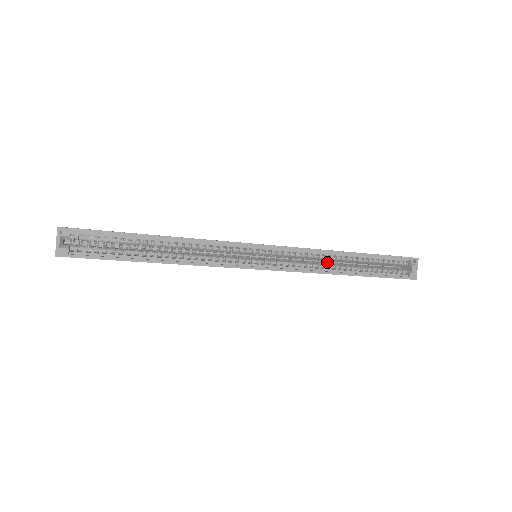
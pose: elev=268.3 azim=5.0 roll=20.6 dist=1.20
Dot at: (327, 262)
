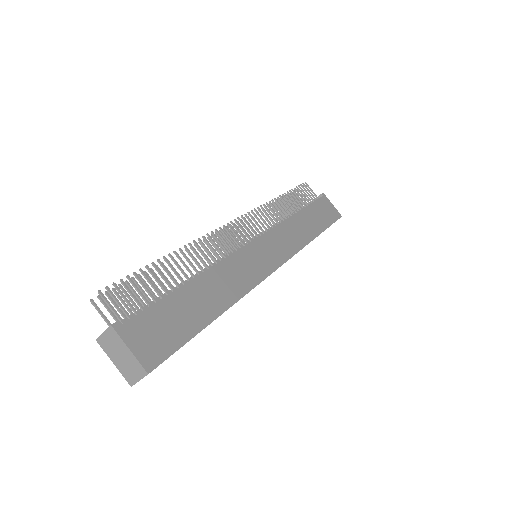
Dot at: occluded
